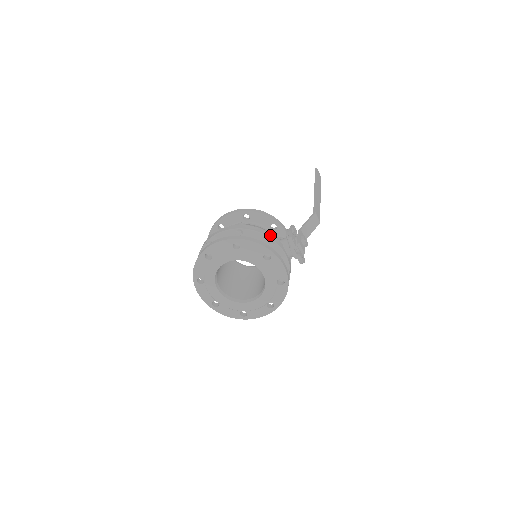
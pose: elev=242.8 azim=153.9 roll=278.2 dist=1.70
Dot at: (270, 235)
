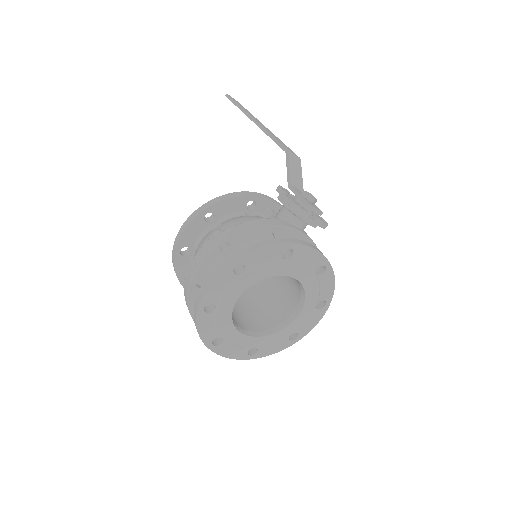
Dot at: (265, 221)
